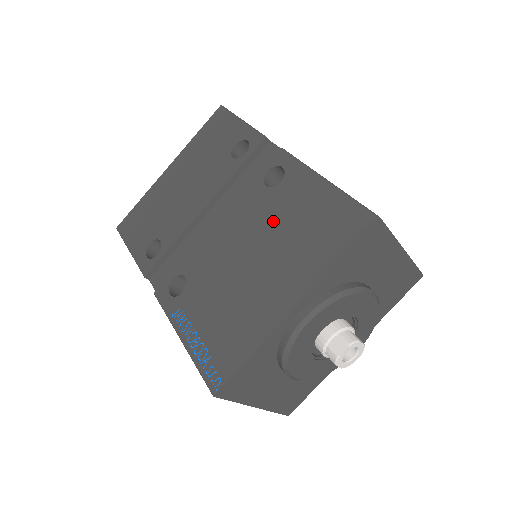
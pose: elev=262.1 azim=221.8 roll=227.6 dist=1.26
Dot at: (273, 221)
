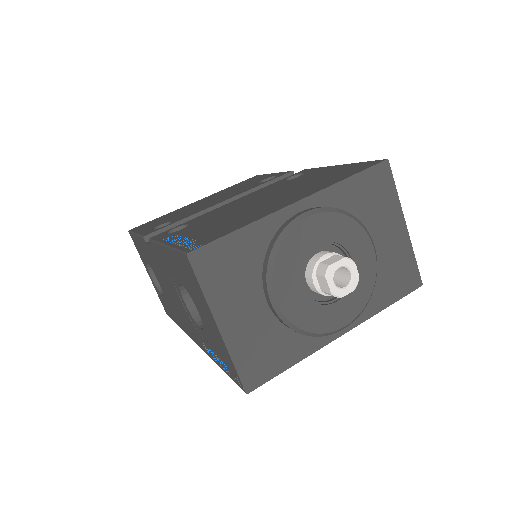
Dot at: (288, 186)
